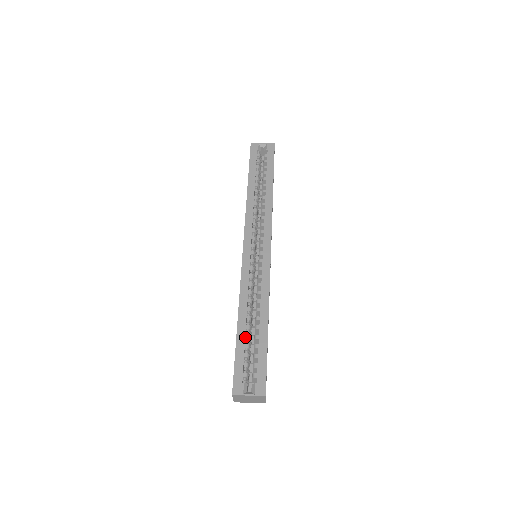
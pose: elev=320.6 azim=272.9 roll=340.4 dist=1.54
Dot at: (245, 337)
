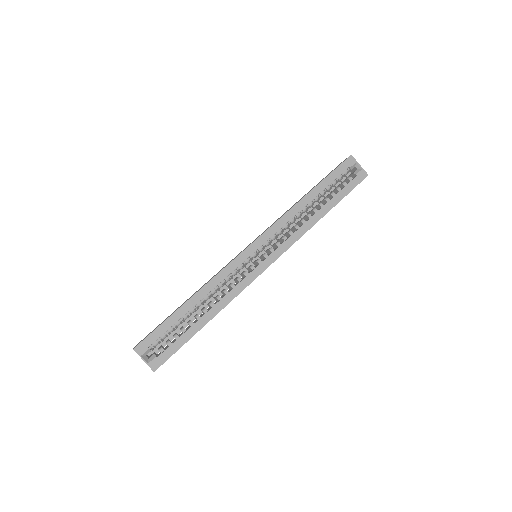
Dot at: (183, 316)
